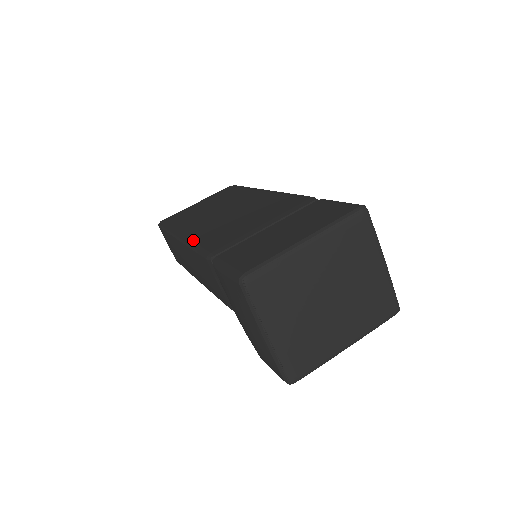
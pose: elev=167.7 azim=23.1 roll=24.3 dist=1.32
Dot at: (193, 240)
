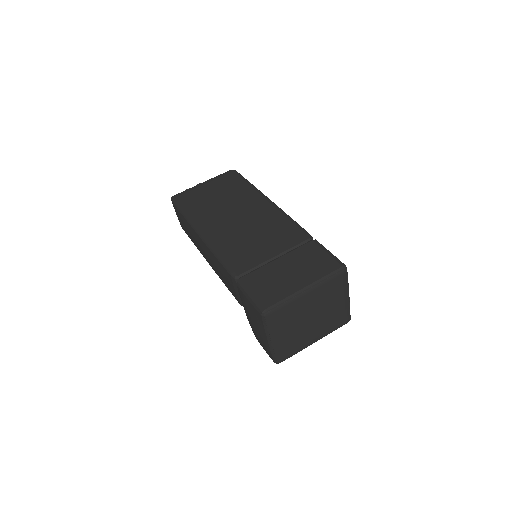
Dot at: (215, 246)
